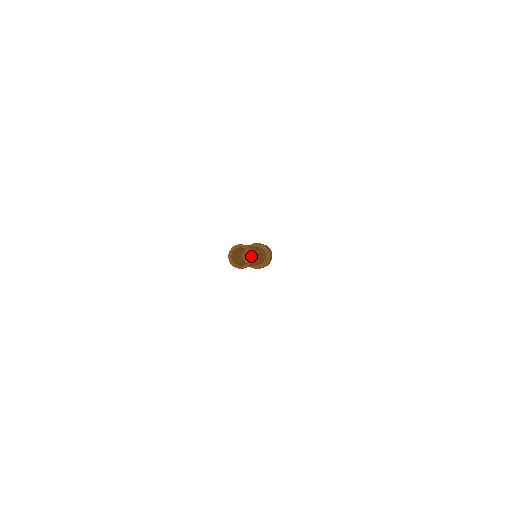
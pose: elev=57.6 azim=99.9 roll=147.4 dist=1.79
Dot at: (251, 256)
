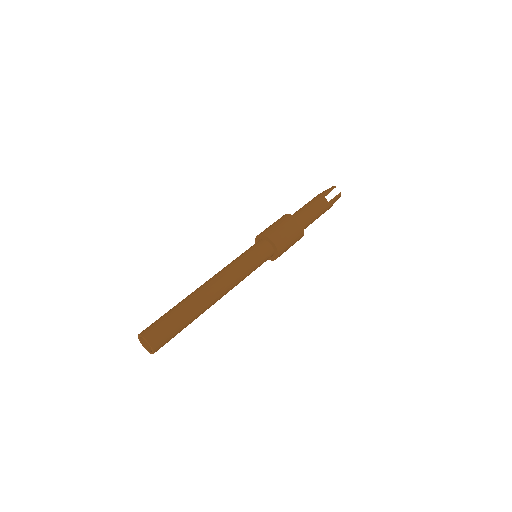
Dot at: (148, 343)
